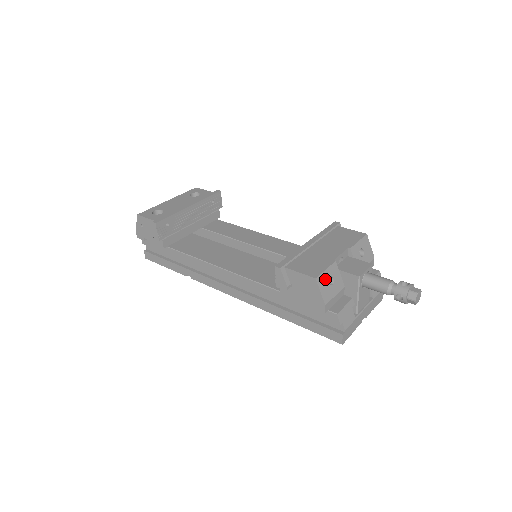
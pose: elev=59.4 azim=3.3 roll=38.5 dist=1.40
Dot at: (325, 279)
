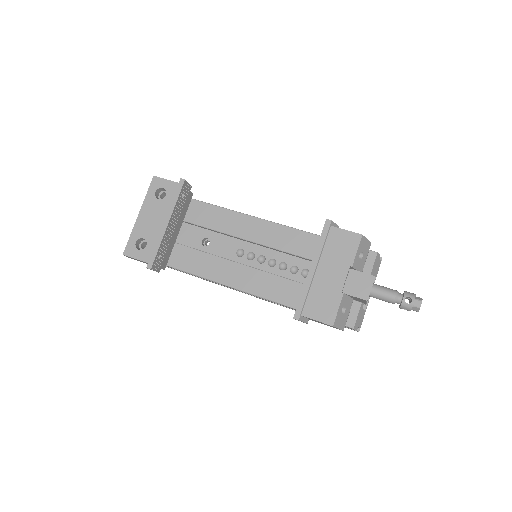
Dot at: (339, 316)
